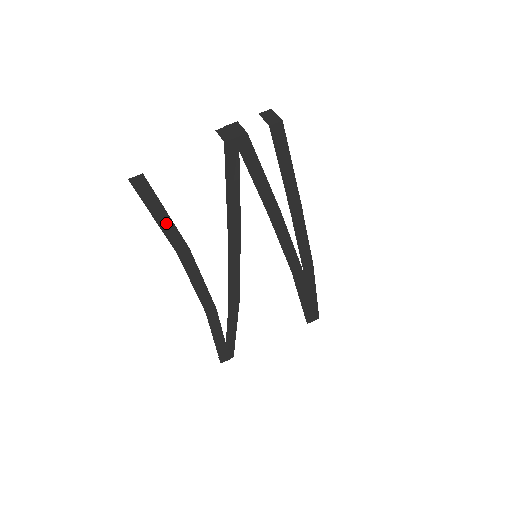
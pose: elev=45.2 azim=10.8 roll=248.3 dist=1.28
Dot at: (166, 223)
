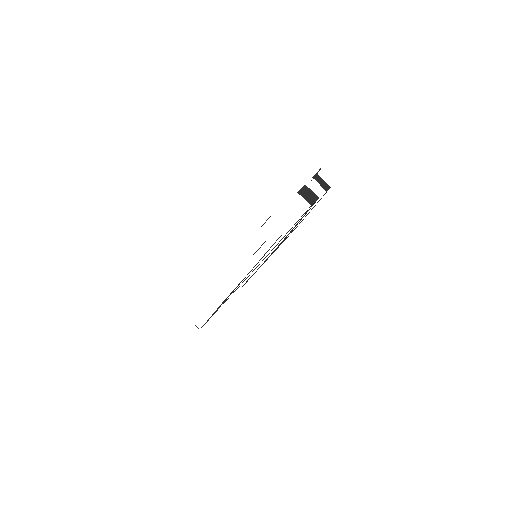
Dot at: (262, 257)
